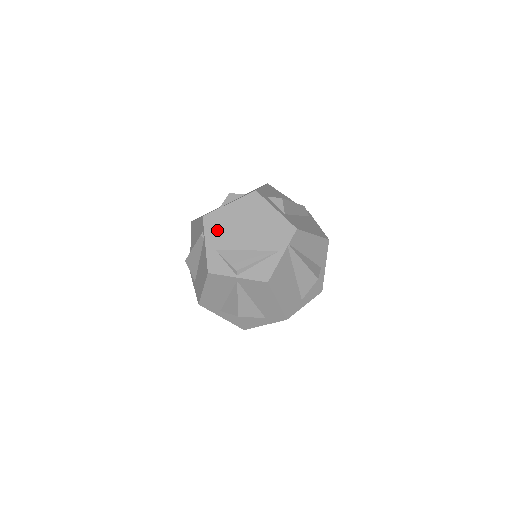
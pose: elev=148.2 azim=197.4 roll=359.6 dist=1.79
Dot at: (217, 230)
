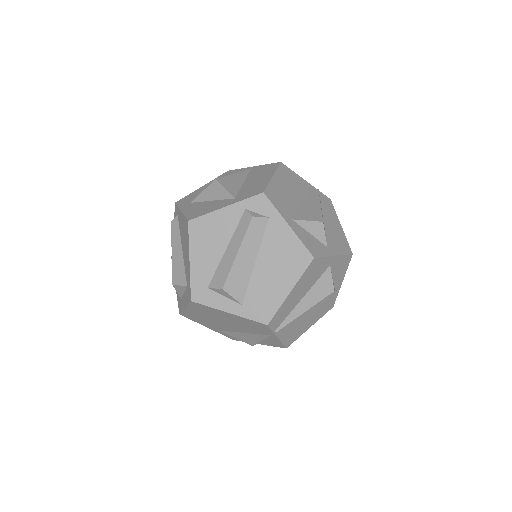
Dot at: (203, 322)
